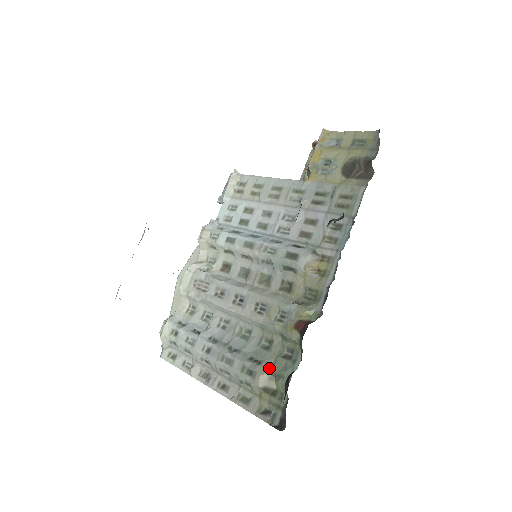
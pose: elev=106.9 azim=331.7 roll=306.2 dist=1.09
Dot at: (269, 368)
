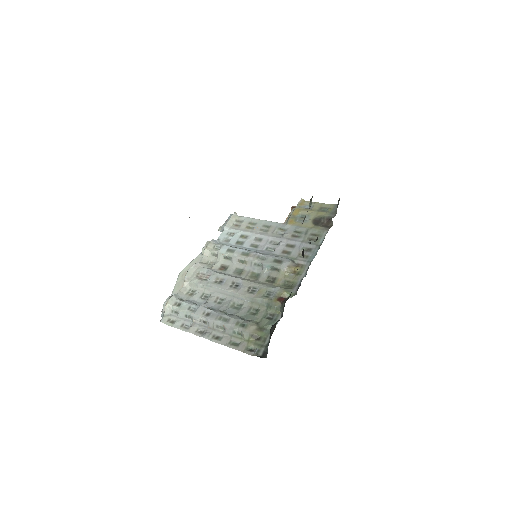
Dot at: (257, 323)
